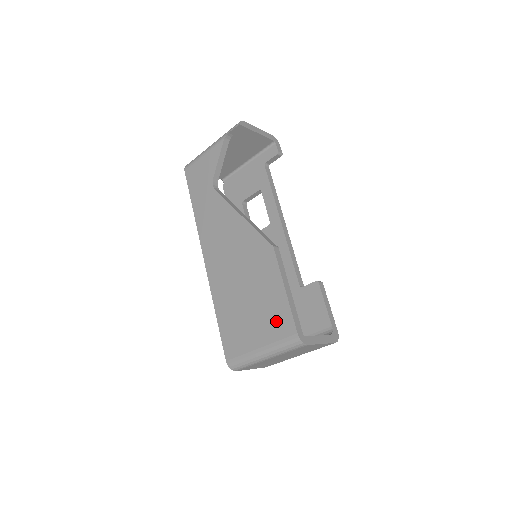
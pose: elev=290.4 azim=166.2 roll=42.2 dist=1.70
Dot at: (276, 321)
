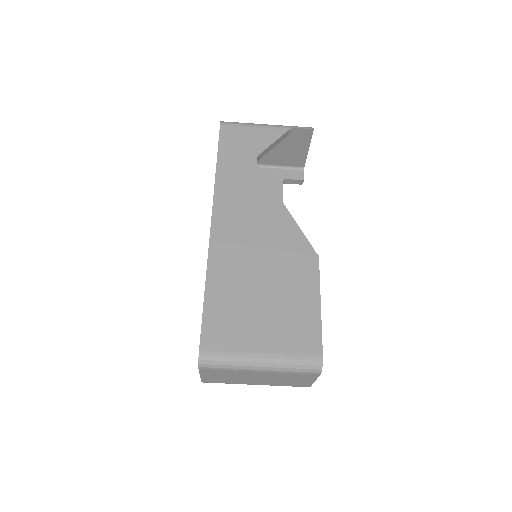
Dot at: (297, 332)
